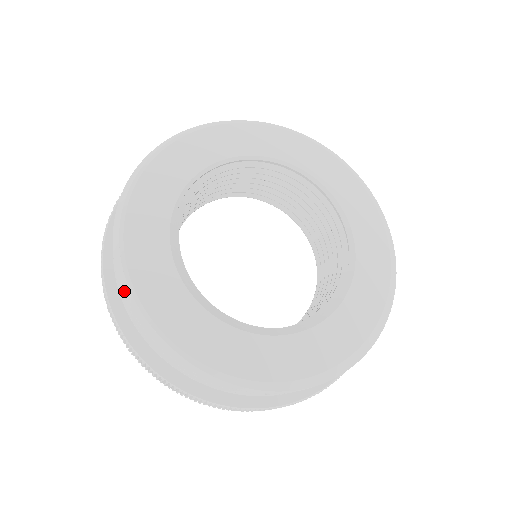
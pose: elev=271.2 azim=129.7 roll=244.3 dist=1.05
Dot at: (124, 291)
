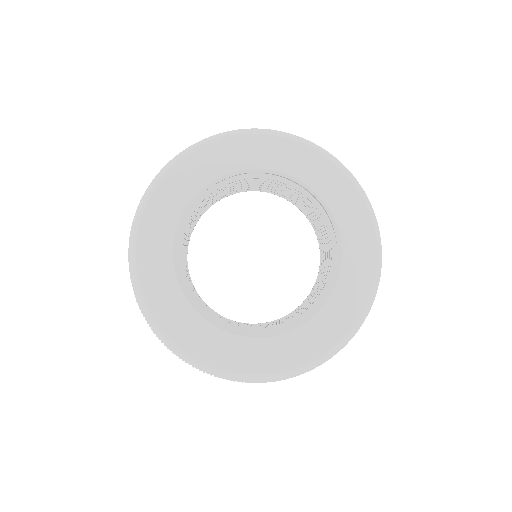
Dot at: (132, 227)
